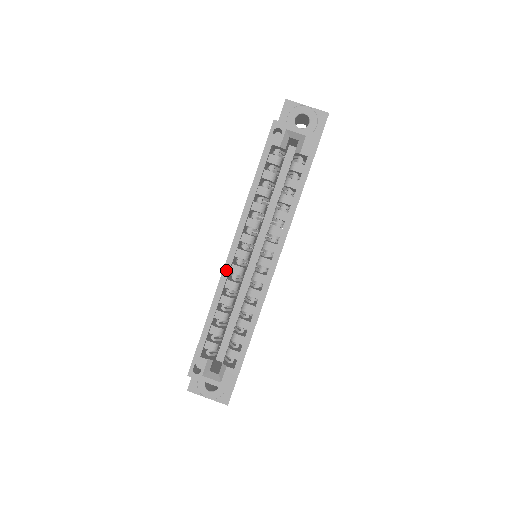
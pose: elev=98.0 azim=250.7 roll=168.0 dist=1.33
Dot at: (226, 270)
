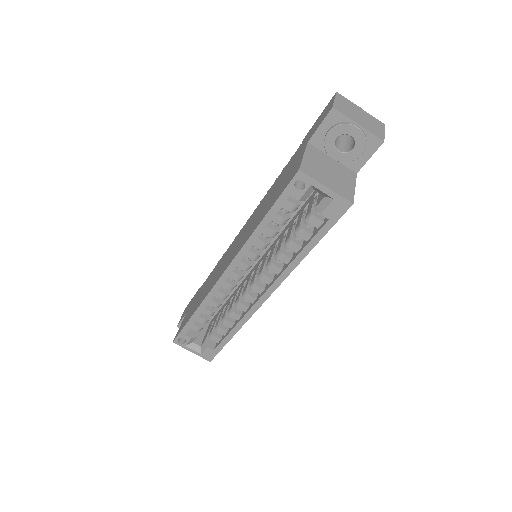
Dot at: (217, 287)
